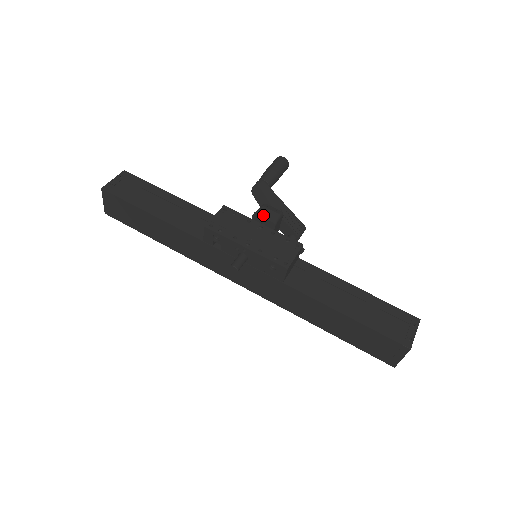
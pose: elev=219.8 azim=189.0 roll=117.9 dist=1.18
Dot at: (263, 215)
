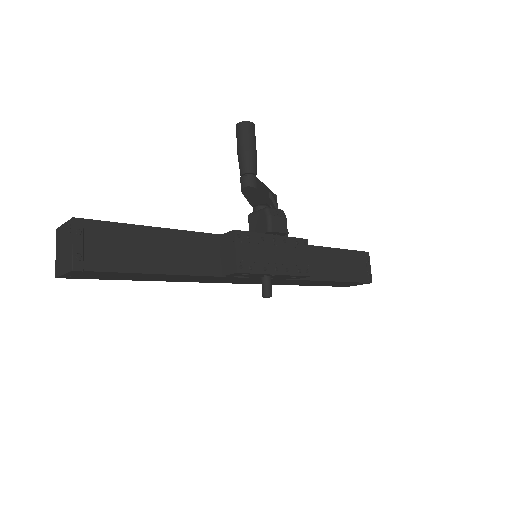
Dot at: (278, 229)
